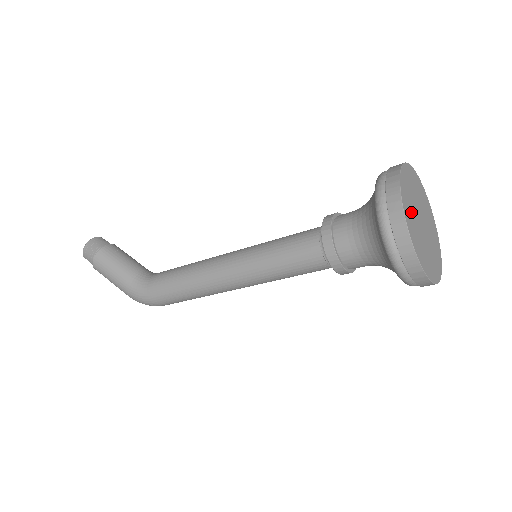
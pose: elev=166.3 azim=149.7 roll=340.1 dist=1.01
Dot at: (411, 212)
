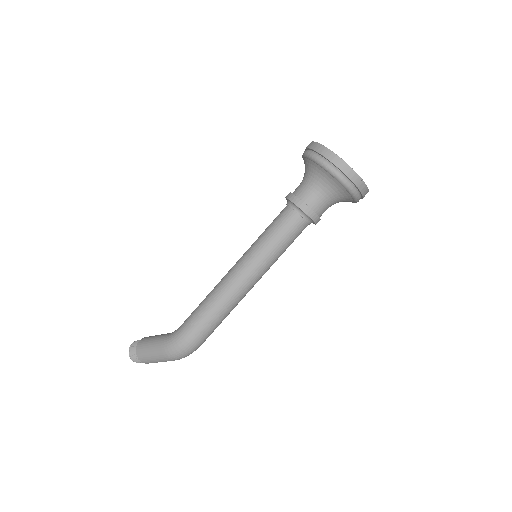
Dot at: occluded
